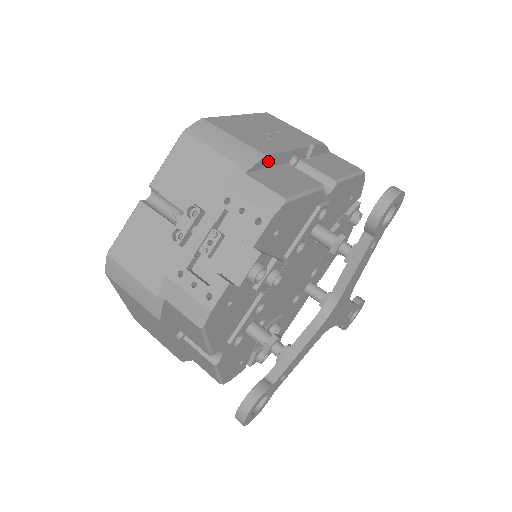
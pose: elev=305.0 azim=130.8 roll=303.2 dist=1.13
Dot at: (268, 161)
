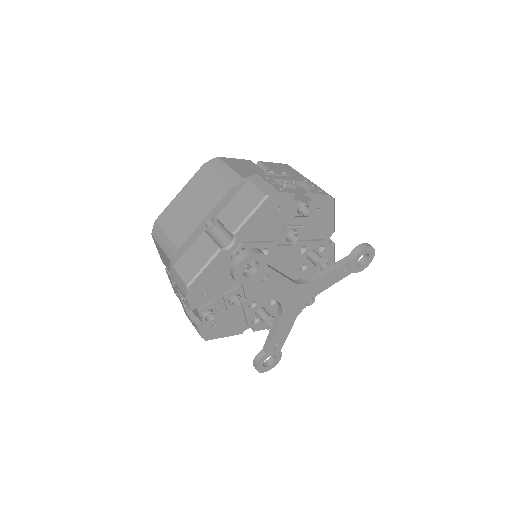
Dot at: occluded
